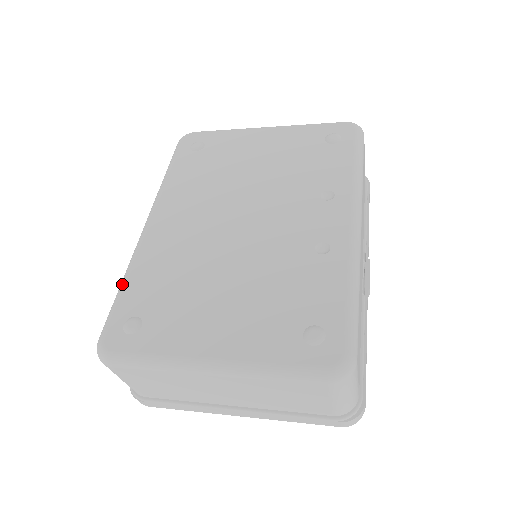
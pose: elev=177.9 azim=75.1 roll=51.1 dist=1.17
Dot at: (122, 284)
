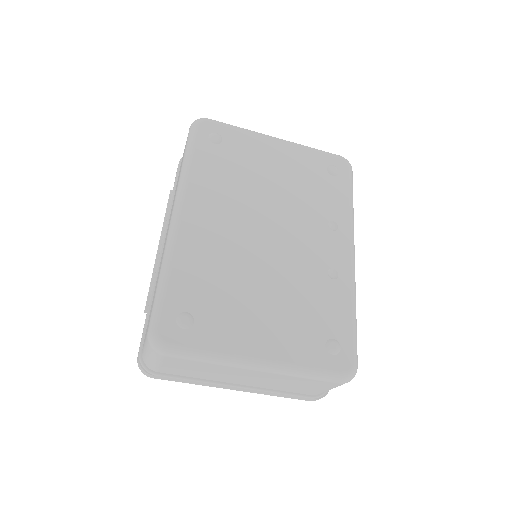
Dot at: (165, 276)
